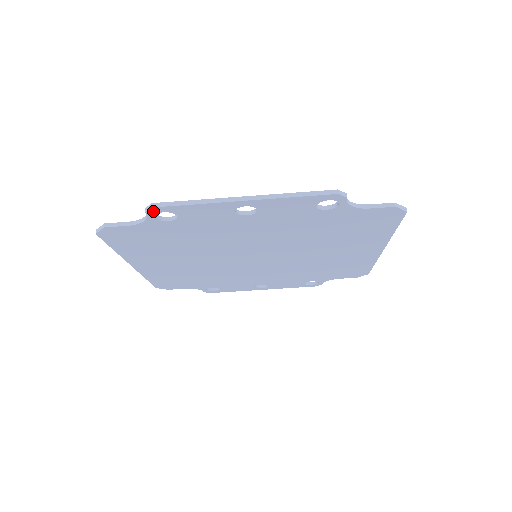
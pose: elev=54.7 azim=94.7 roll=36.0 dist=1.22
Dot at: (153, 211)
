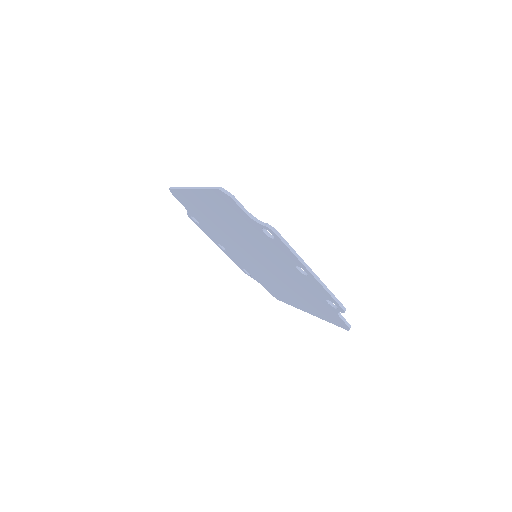
Dot at: (270, 230)
